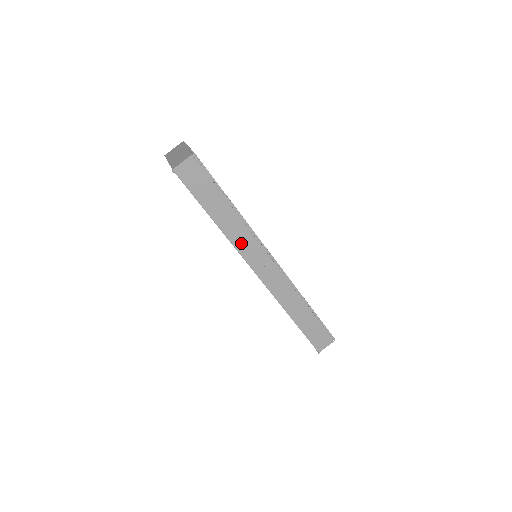
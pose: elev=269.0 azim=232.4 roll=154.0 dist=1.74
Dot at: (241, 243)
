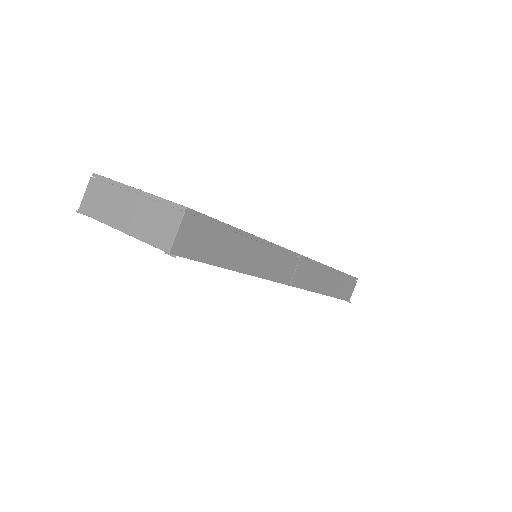
Dot at: (269, 269)
